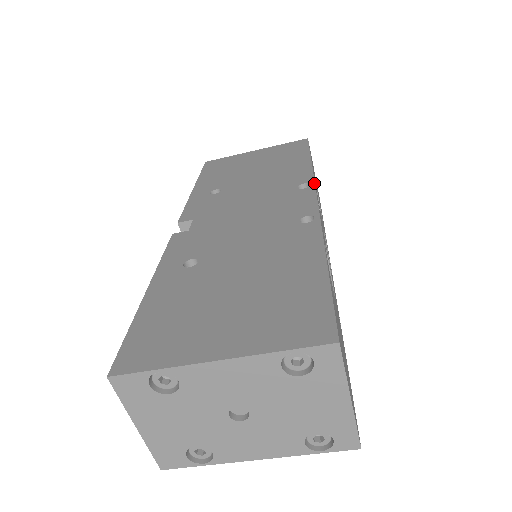
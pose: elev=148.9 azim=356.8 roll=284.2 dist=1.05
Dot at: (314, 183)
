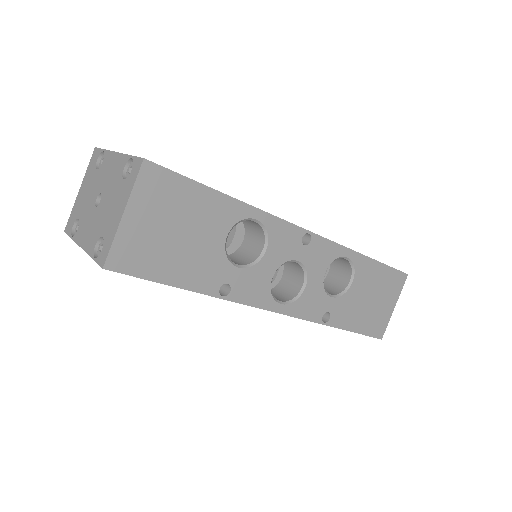
Dot at: (333, 241)
